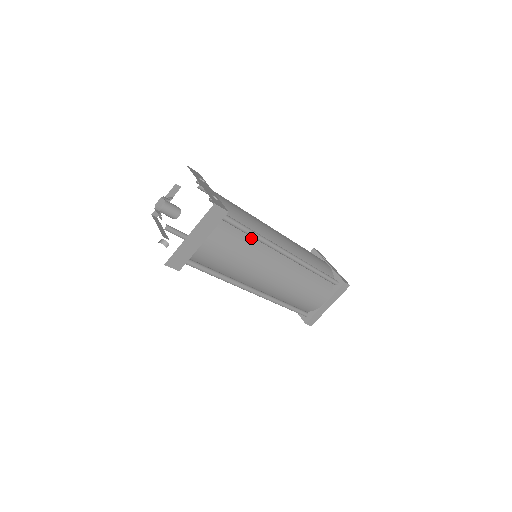
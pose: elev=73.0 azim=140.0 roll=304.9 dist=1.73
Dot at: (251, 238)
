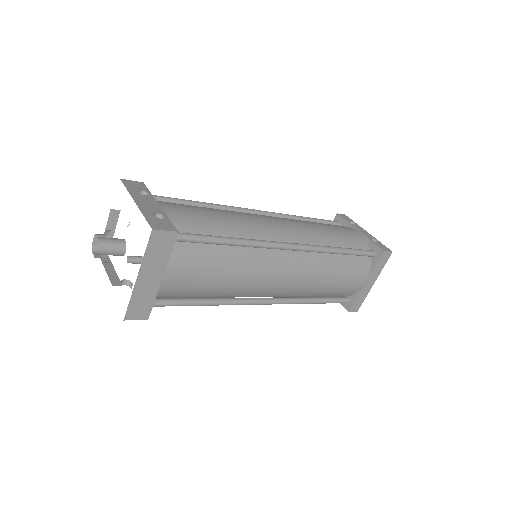
Dot at: (231, 247)
